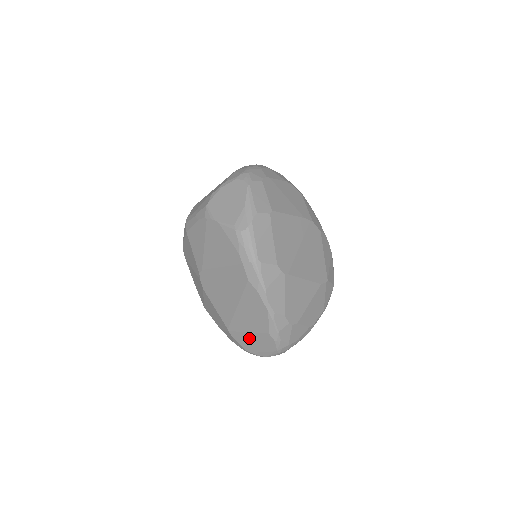
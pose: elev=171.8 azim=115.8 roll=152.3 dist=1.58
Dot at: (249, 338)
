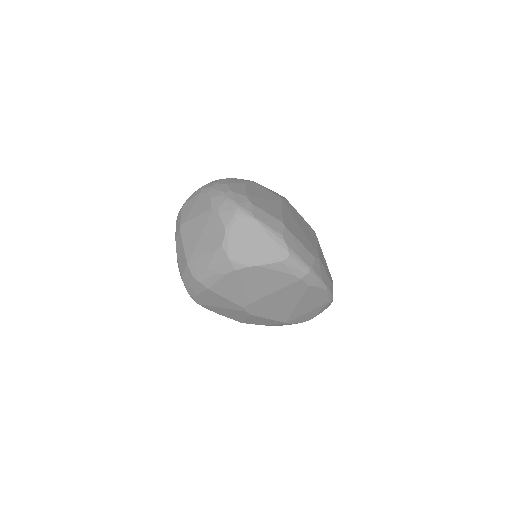
Dot at: (307, 315)
